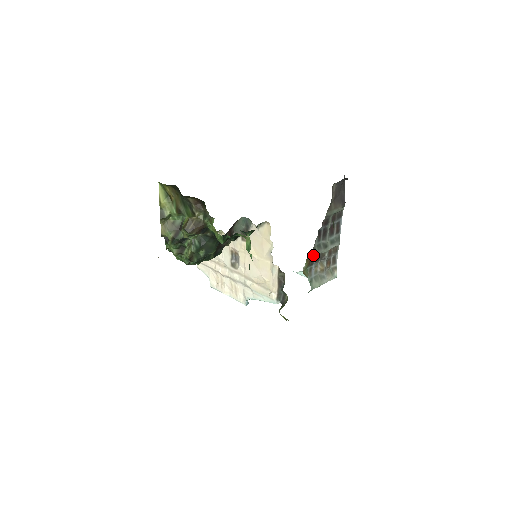
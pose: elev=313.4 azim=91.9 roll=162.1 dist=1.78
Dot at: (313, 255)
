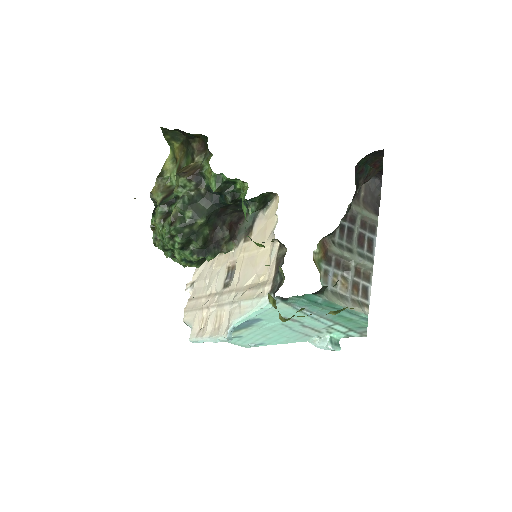
Dot at: (331, 249)
